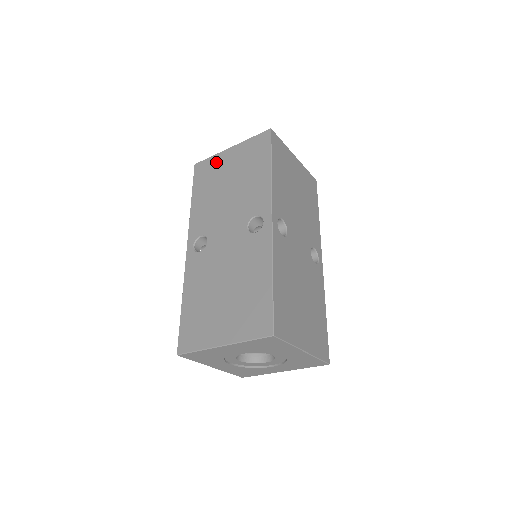
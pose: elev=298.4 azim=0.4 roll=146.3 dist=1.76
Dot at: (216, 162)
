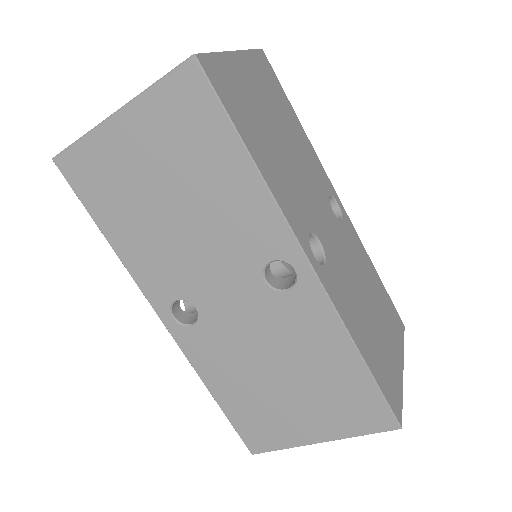
Dot at: (103, 153)
